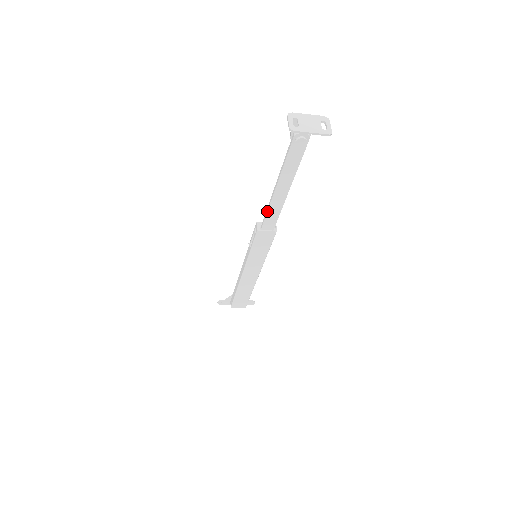
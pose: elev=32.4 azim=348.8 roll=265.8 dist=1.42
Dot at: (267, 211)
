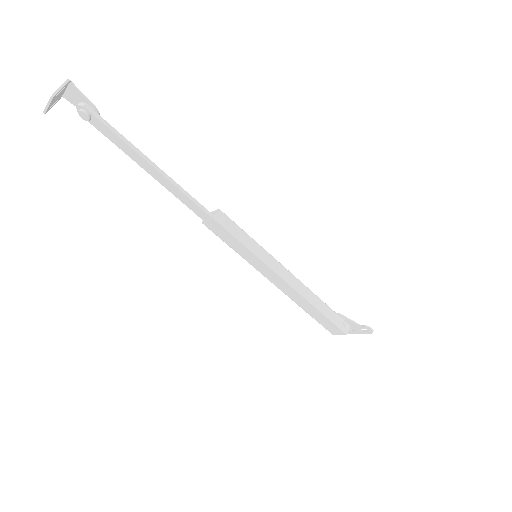
Dot at: occluded
